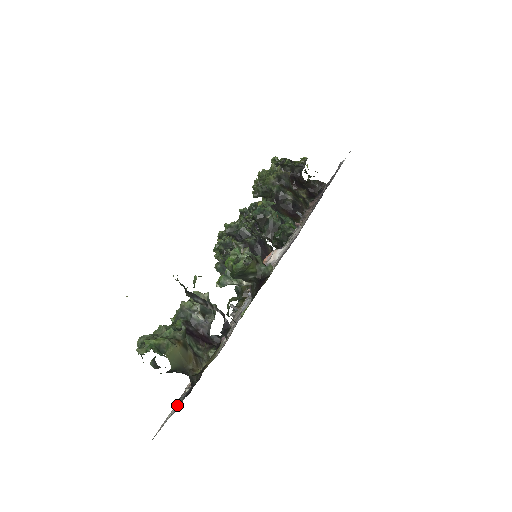
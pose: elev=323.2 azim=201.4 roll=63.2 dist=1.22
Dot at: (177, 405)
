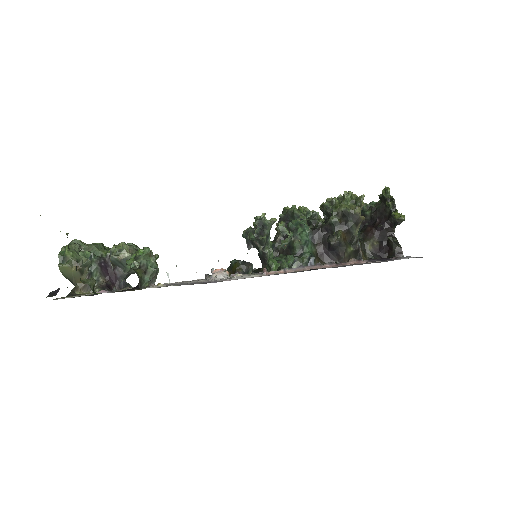
Dot at: occluded
